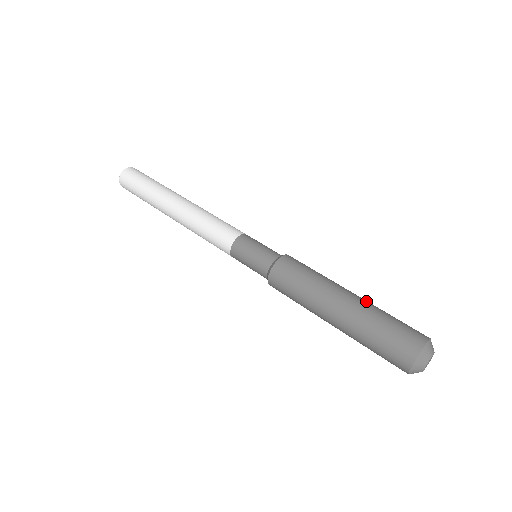
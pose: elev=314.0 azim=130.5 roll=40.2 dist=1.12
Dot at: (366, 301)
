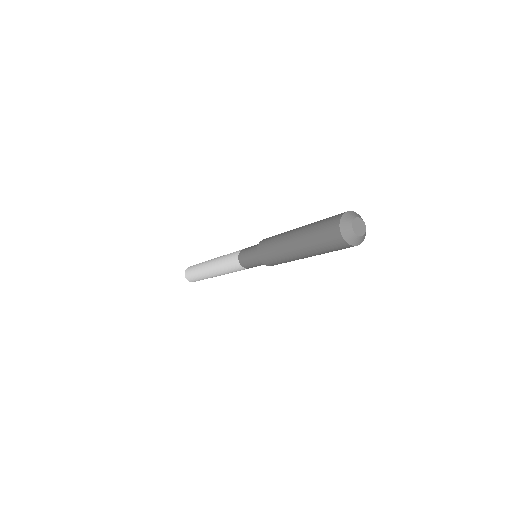
Dot at: occluded
